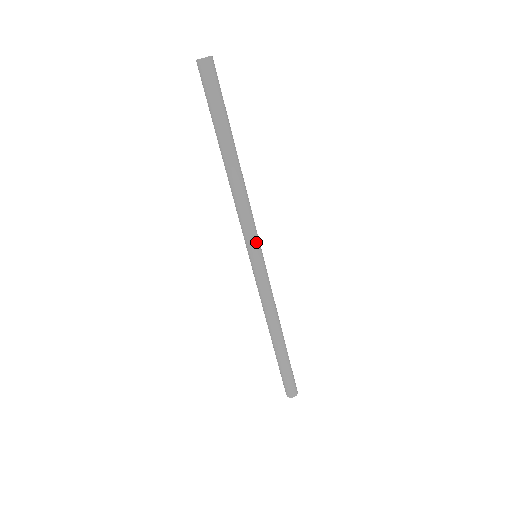
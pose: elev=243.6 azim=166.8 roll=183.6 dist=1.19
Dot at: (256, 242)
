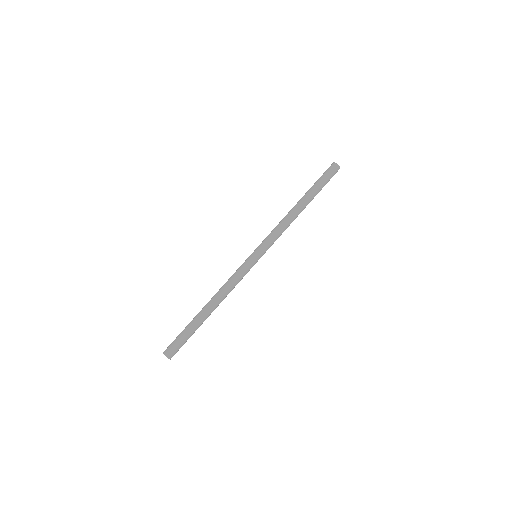
Dot at: (267, 249)
